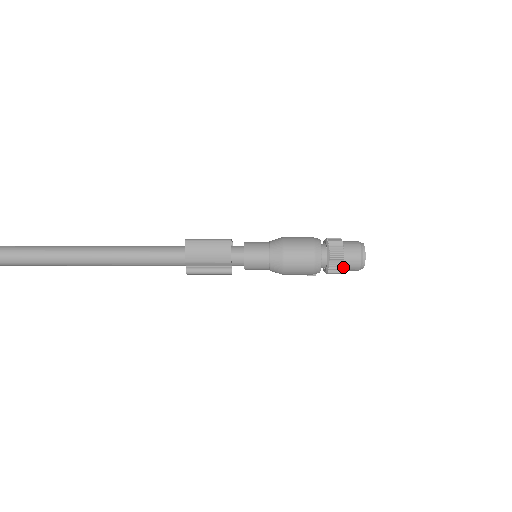
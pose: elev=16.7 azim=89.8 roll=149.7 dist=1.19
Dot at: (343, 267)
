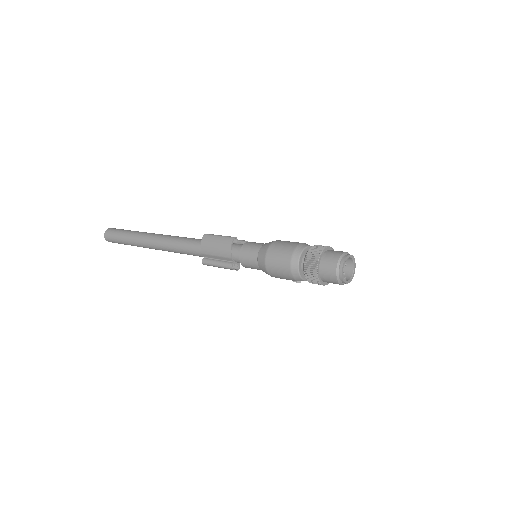
Dot at: (321, 277)
